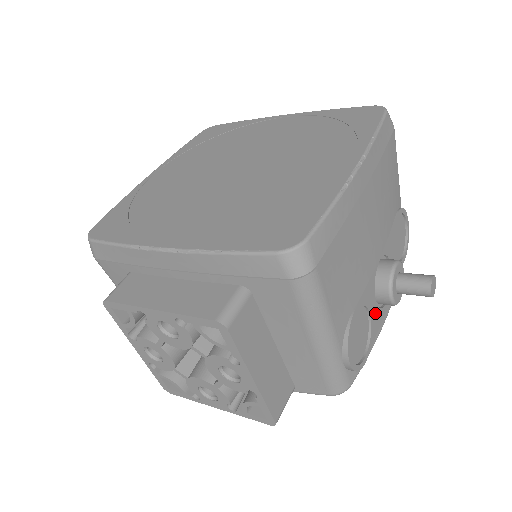
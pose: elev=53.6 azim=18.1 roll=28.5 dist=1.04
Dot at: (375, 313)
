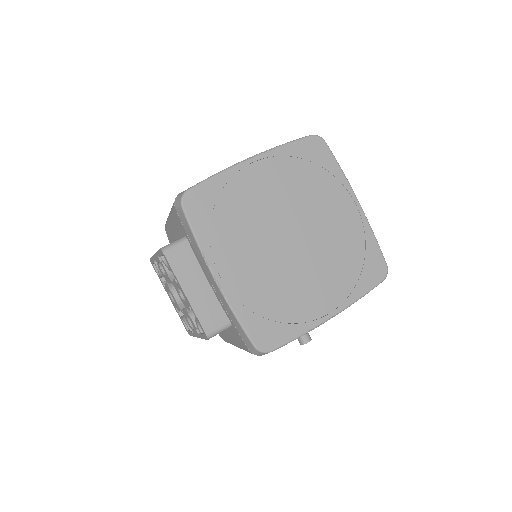
Dot at: occluded
